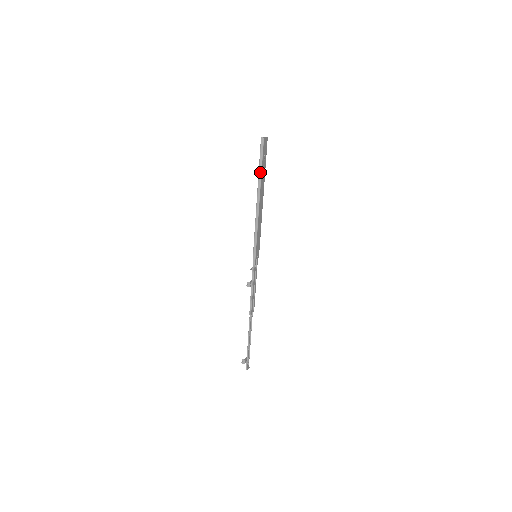
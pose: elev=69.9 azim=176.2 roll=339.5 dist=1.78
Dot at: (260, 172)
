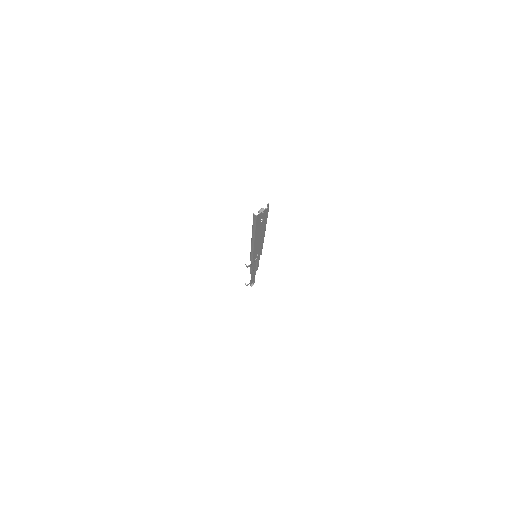
Dot at: (253, 230)
